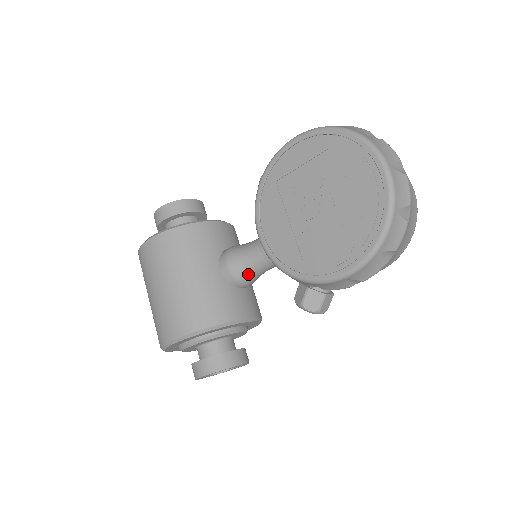
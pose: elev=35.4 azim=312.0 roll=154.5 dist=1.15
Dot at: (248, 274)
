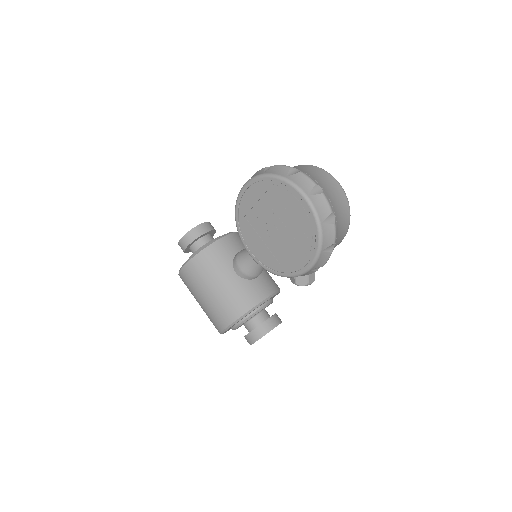
Dot at: (255, 270)
